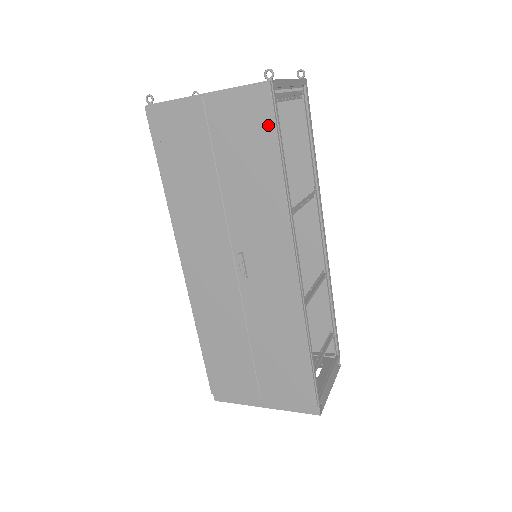
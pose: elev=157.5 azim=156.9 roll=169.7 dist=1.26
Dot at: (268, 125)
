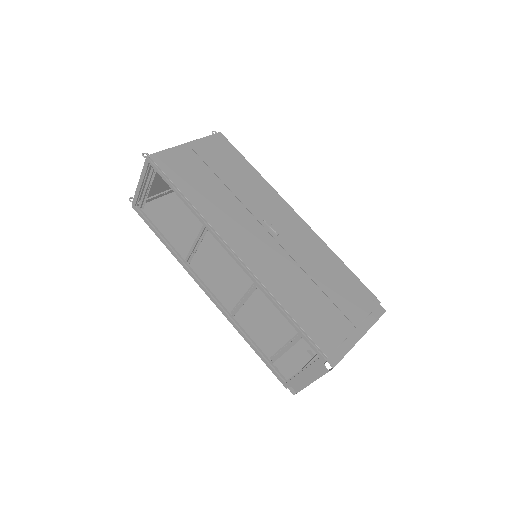
Dot at: (232, 149)
